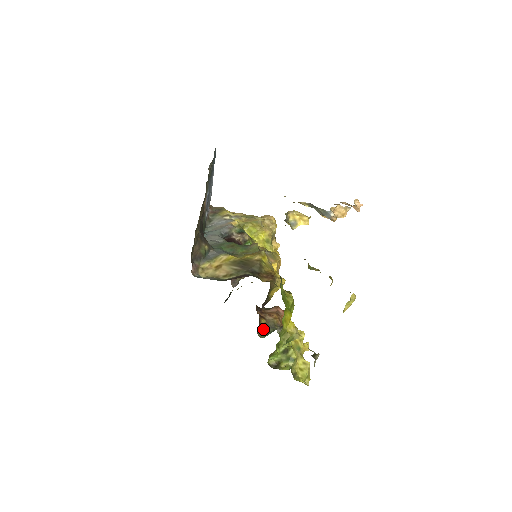
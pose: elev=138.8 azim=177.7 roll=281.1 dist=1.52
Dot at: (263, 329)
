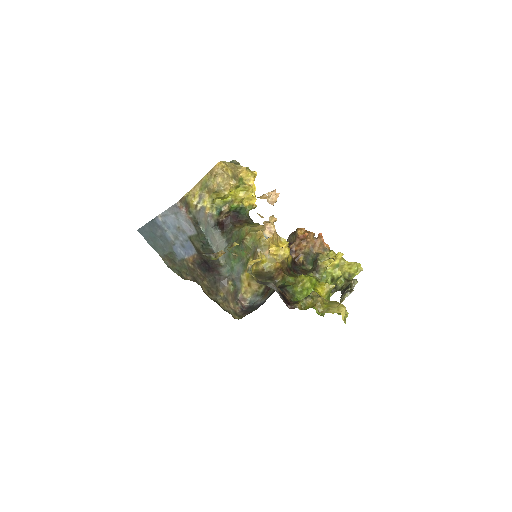
Dot at: (306, 261)
